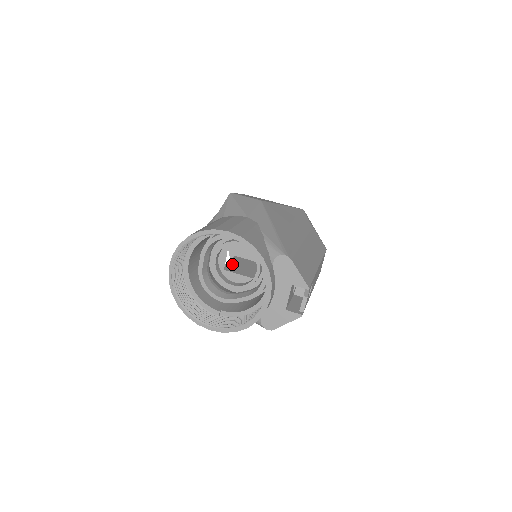
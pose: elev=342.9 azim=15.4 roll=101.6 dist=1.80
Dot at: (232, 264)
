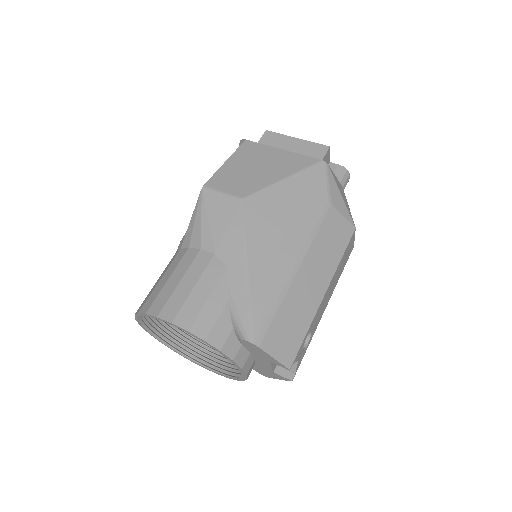
Dot at: occluded
